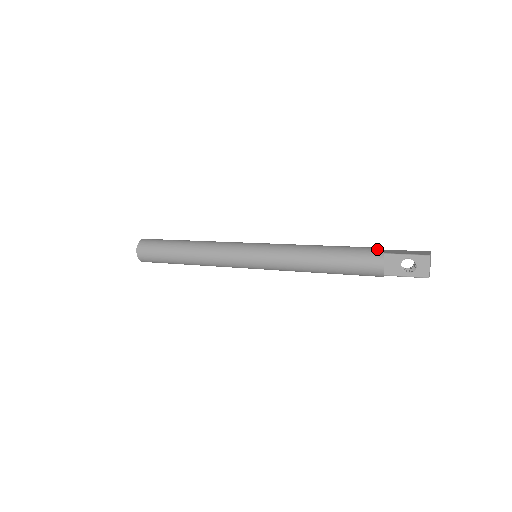
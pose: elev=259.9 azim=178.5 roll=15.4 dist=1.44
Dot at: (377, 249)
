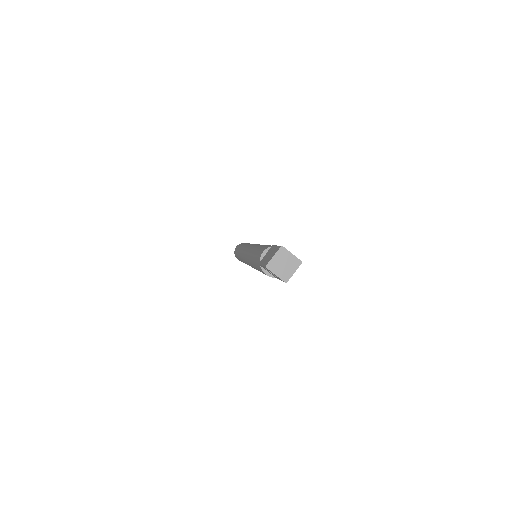
Dot at: (259, 257)
